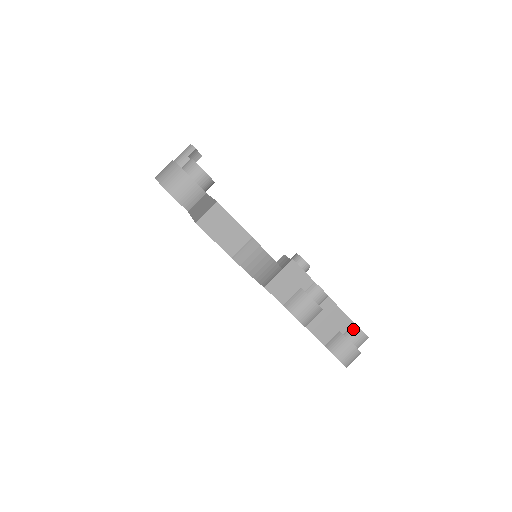
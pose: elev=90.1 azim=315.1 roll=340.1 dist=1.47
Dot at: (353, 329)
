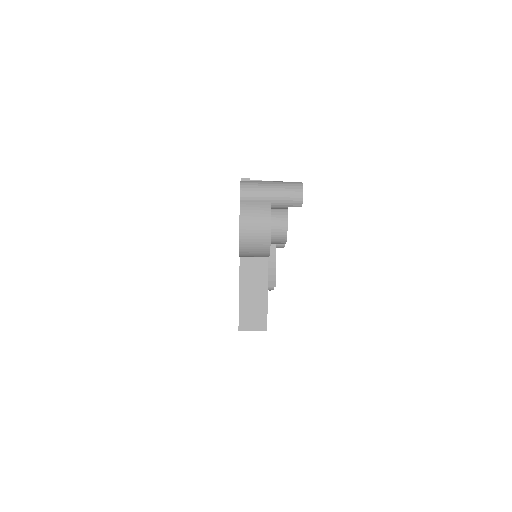
Dot at: occluded
